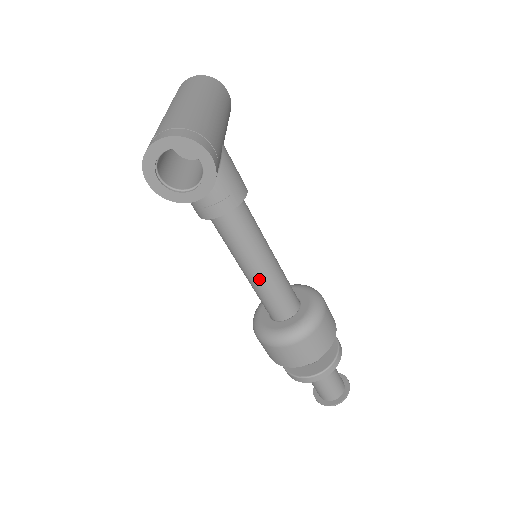
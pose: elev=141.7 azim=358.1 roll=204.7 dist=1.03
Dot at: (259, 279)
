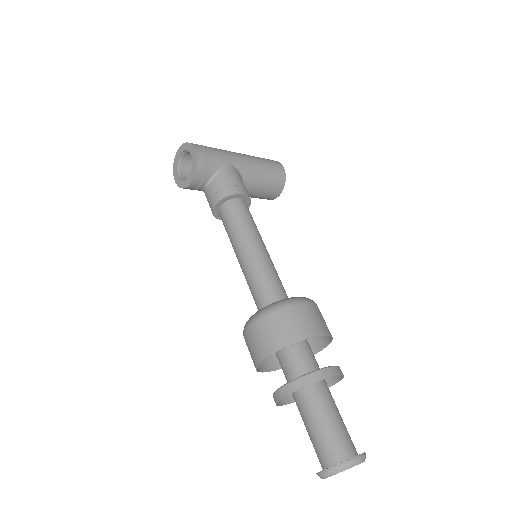
Dot at: (244, 265)
